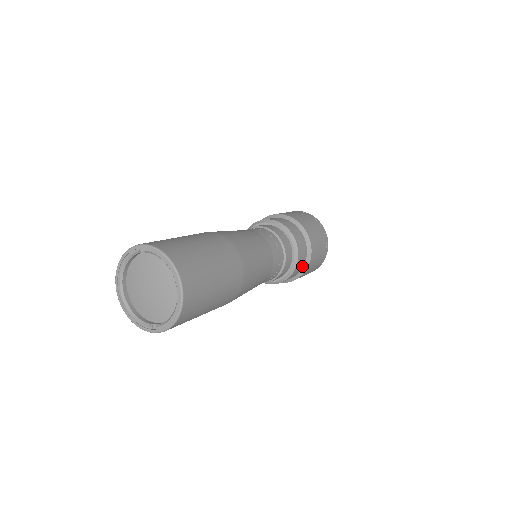
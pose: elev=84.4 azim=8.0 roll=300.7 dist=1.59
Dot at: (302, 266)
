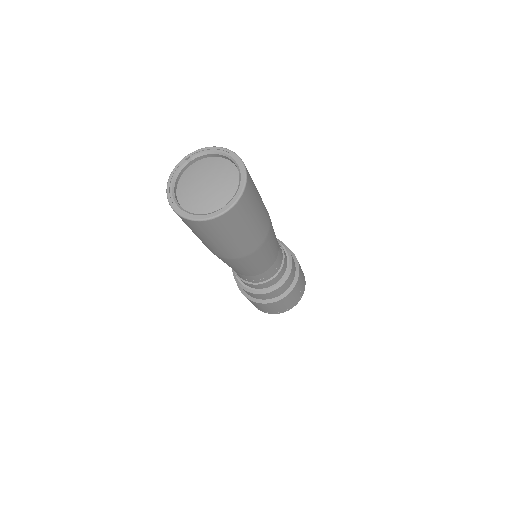
Dot at: (295, 269)
